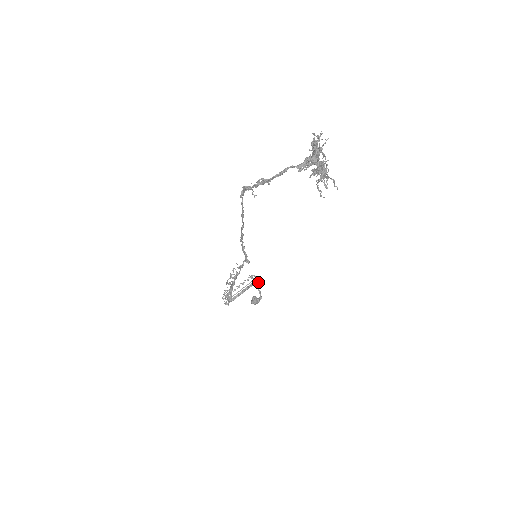
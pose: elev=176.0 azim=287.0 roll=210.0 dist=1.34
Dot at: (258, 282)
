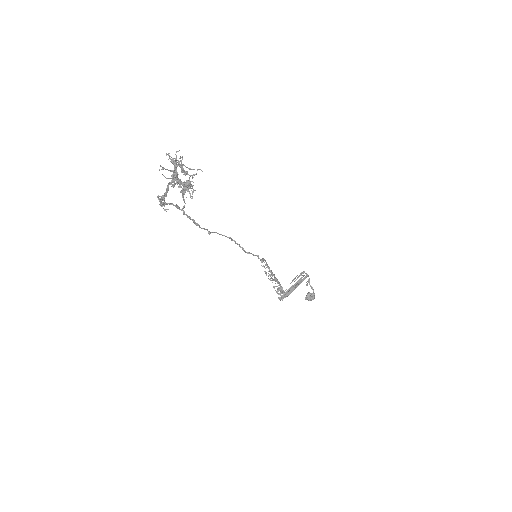
Dot at: (308, 279)
